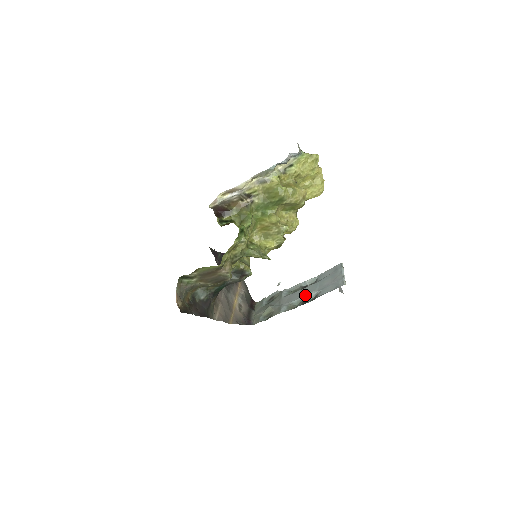
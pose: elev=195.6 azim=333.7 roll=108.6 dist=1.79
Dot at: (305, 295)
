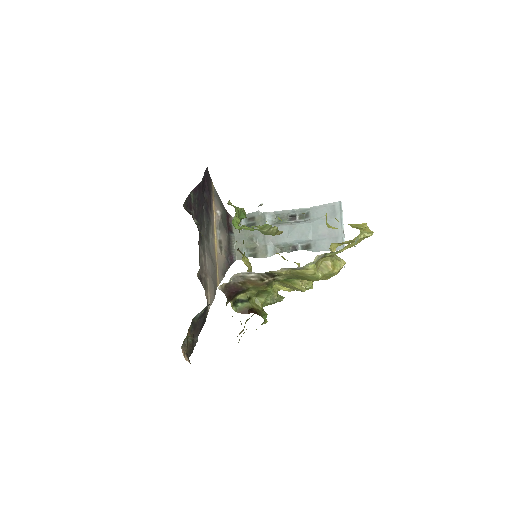
Dot at: (296, 240)
